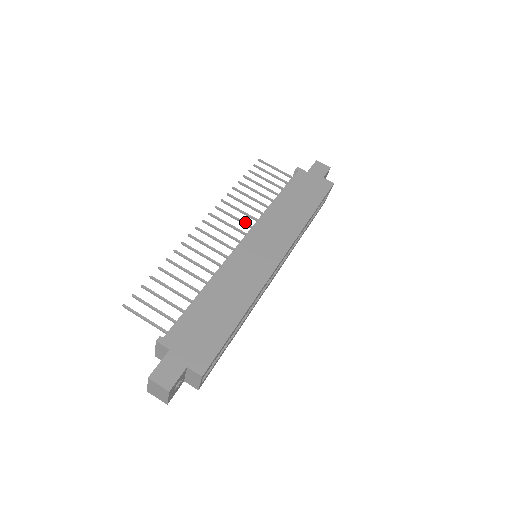
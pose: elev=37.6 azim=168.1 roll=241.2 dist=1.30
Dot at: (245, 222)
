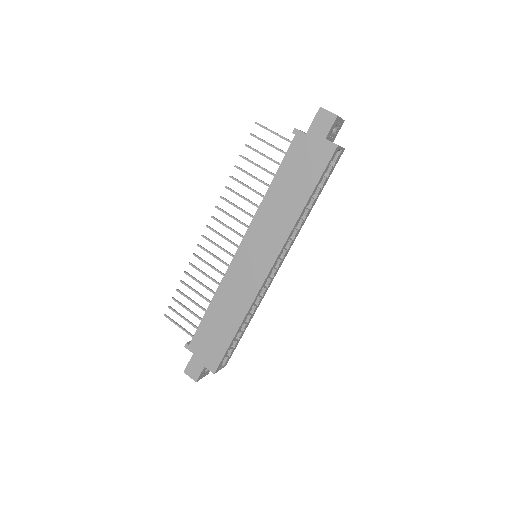
Dot at: (242, 222)
